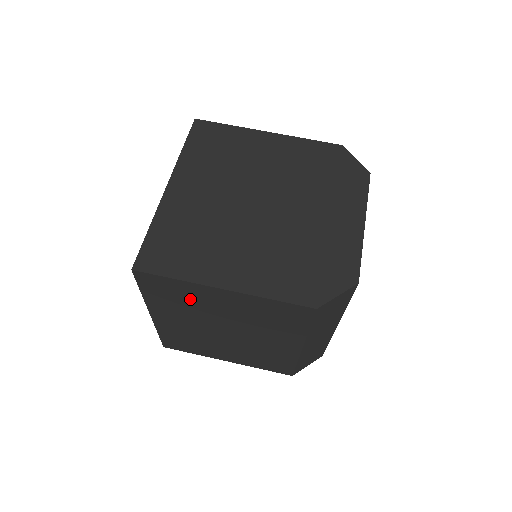
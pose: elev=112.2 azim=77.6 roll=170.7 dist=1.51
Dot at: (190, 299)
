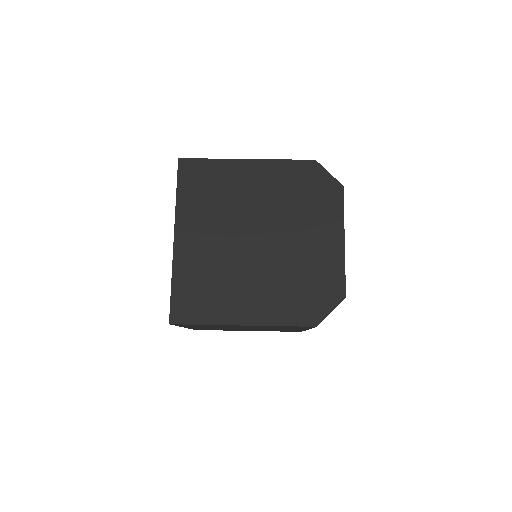
Dot at: (217, 326)
